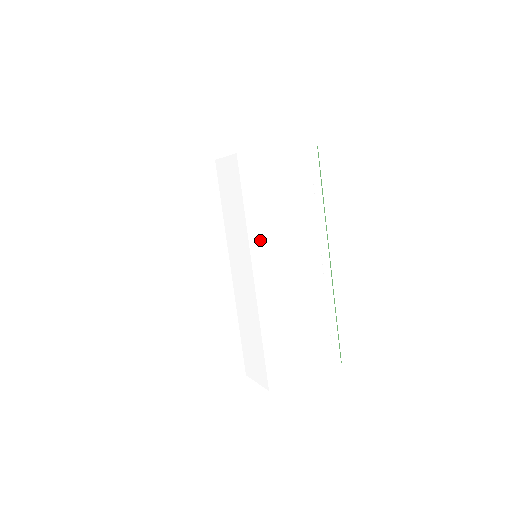
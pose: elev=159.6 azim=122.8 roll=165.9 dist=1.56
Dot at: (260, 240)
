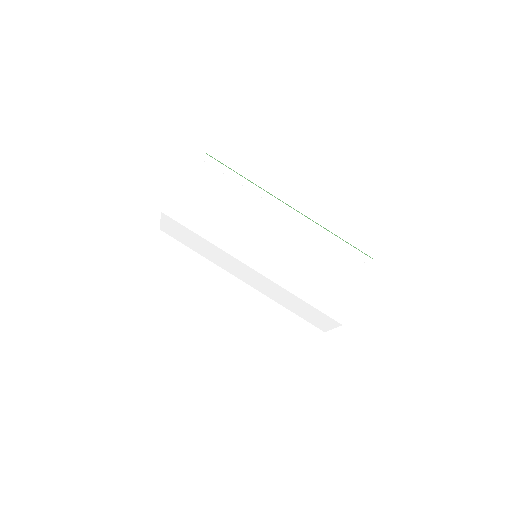
Dot at: (231, 244)
